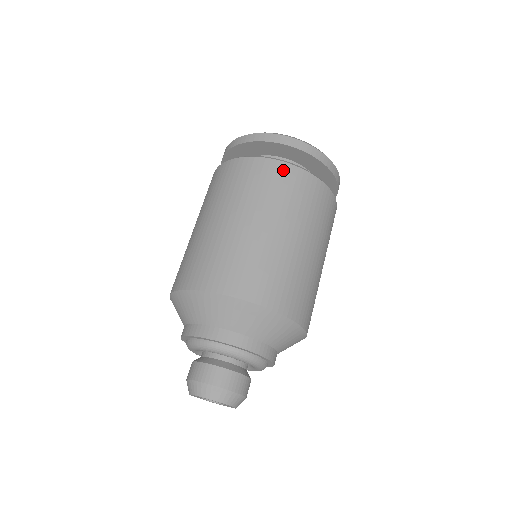
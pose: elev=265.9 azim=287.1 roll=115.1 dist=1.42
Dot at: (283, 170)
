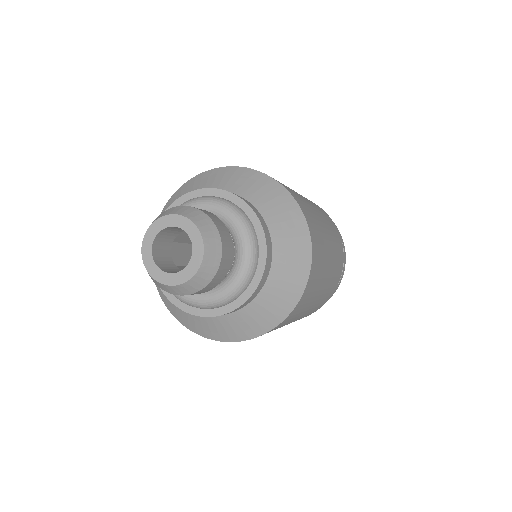
Dot at: (329, 217)
